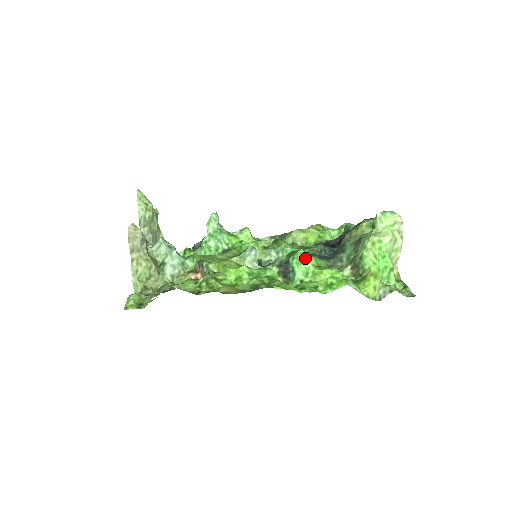
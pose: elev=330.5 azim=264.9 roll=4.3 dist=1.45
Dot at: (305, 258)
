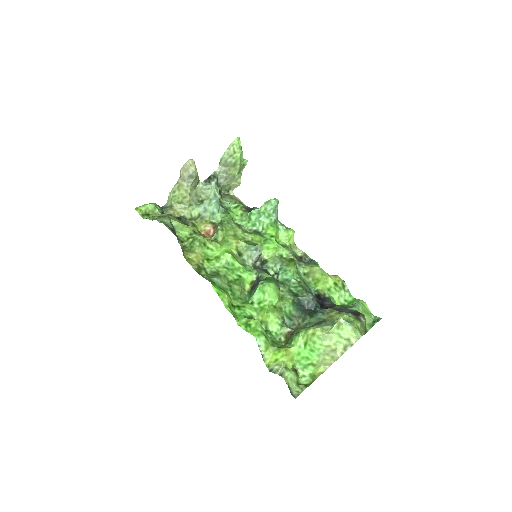
Dot at: (269, 291)
